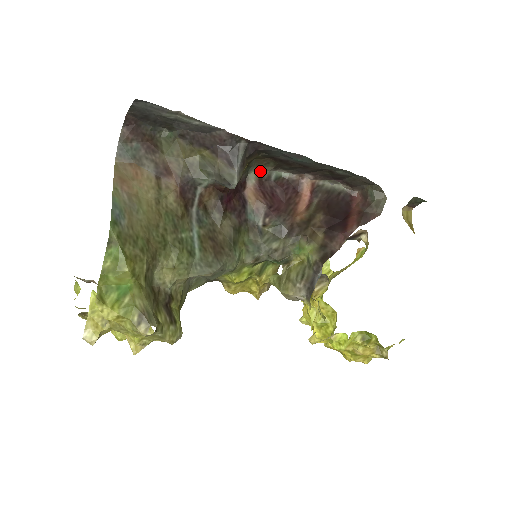
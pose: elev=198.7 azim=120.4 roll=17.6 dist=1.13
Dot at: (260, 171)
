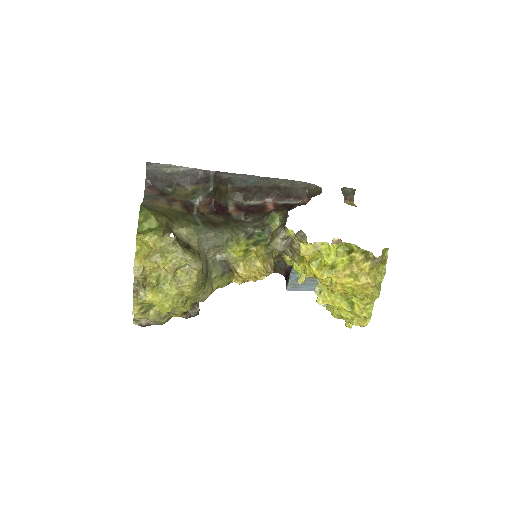
Dot at: (235, 203)
